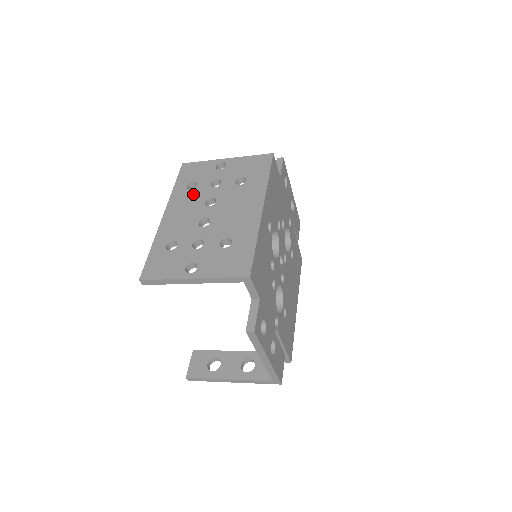
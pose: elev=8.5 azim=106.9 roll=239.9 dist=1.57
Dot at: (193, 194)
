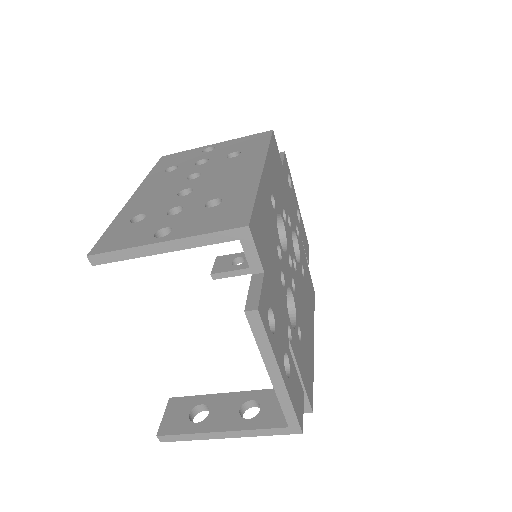
Dot at: (172, 174)
